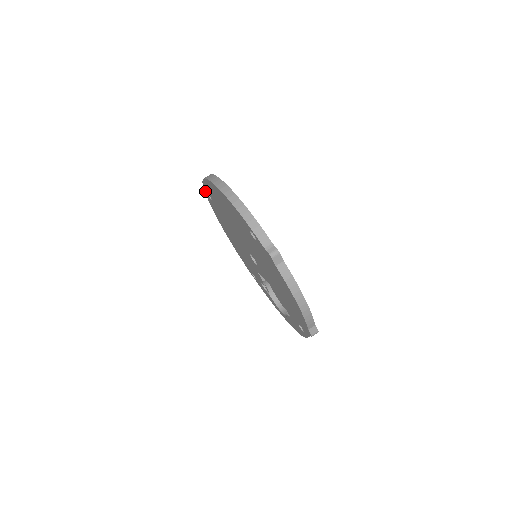
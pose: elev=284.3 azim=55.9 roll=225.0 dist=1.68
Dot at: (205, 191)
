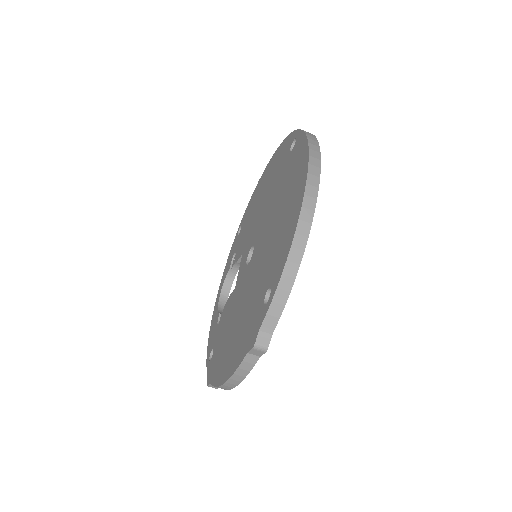
Dot at: (297, 132)
